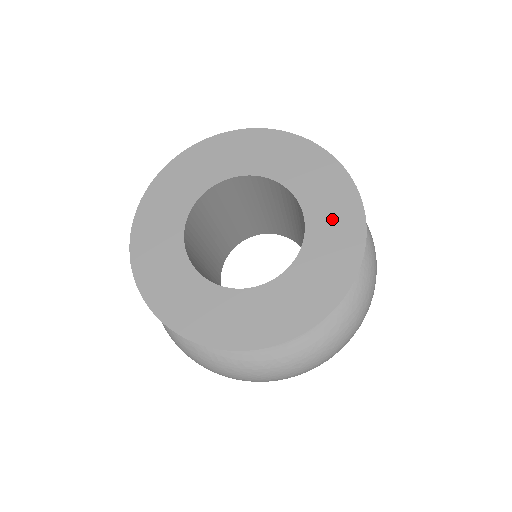
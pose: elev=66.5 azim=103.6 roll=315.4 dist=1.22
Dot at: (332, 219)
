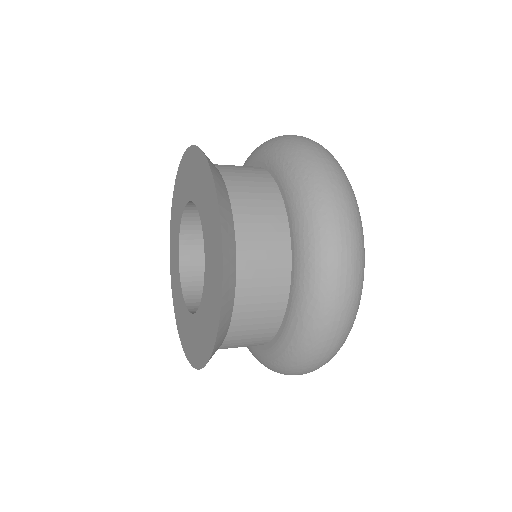
Dot at: (210, 231)
